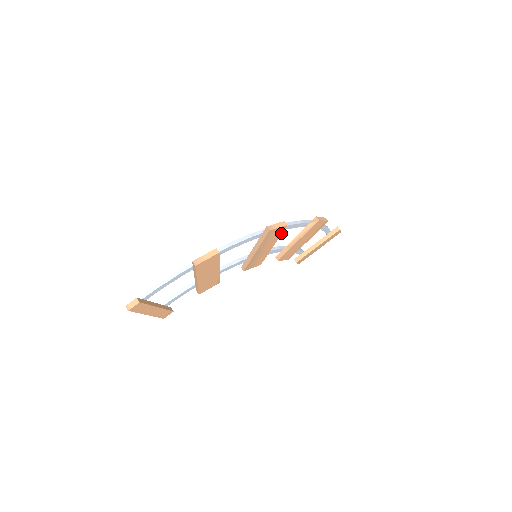
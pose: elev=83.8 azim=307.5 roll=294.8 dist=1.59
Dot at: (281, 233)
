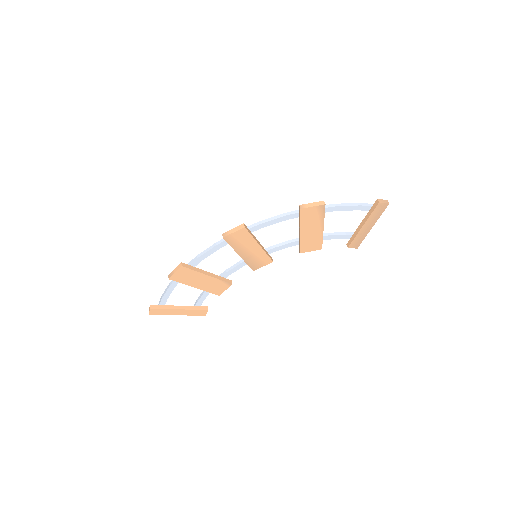
Dot at: (250, 234)
